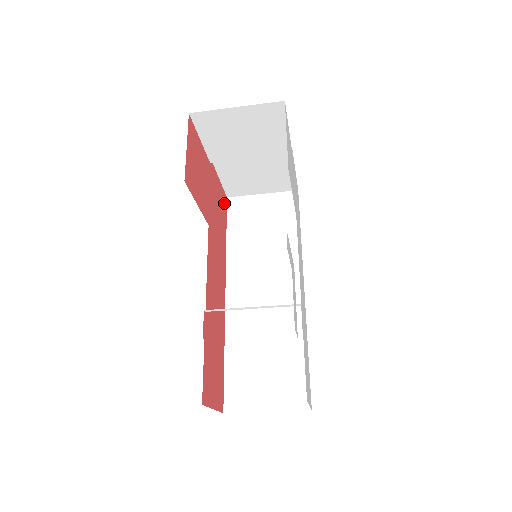
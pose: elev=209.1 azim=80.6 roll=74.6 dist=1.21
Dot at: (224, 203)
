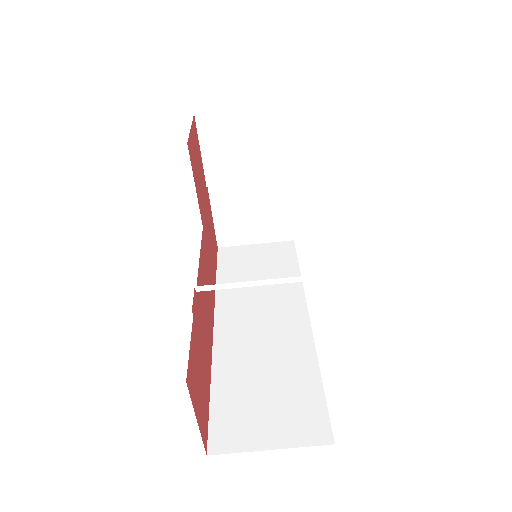
Dot at: (215, 246)
